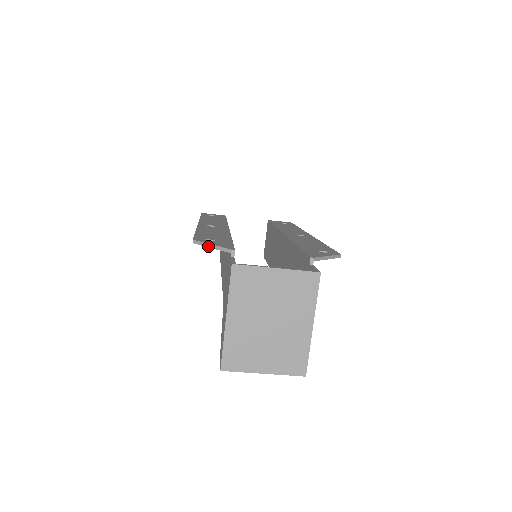
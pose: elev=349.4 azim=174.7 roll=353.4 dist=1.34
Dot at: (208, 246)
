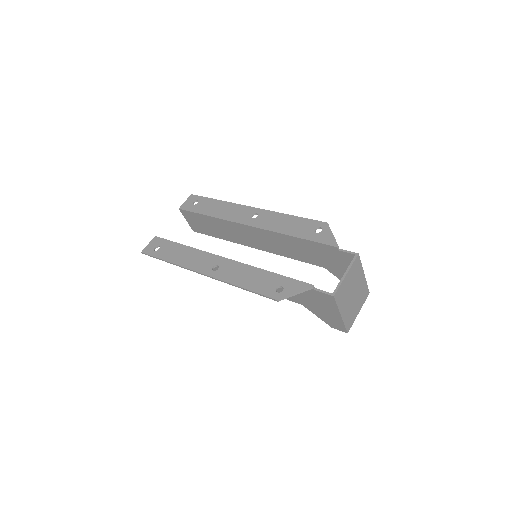
Dot at: occluded
